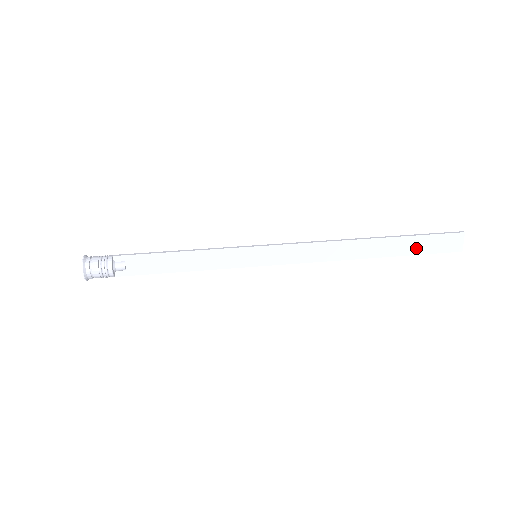
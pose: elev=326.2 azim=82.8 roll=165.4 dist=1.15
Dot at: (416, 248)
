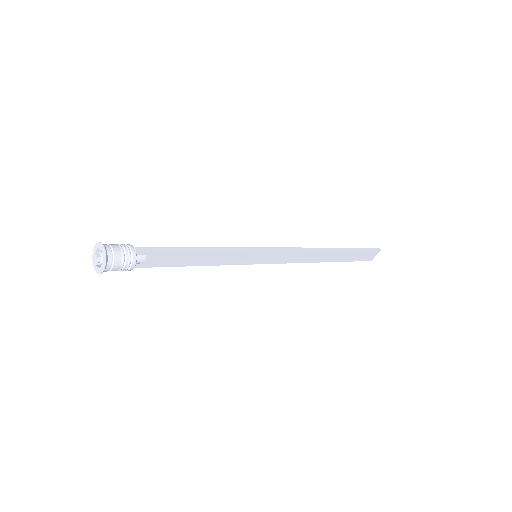
Dot at: (352, 257)
